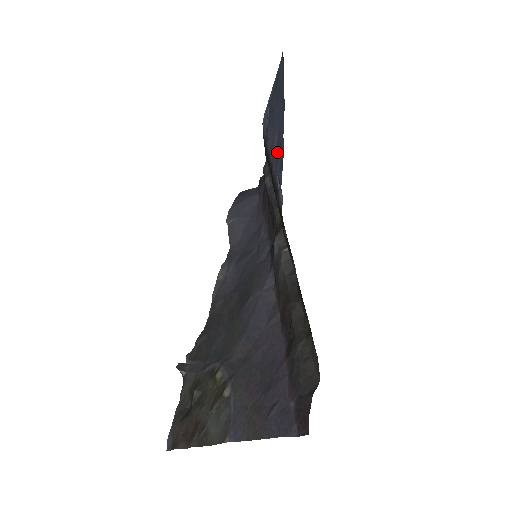
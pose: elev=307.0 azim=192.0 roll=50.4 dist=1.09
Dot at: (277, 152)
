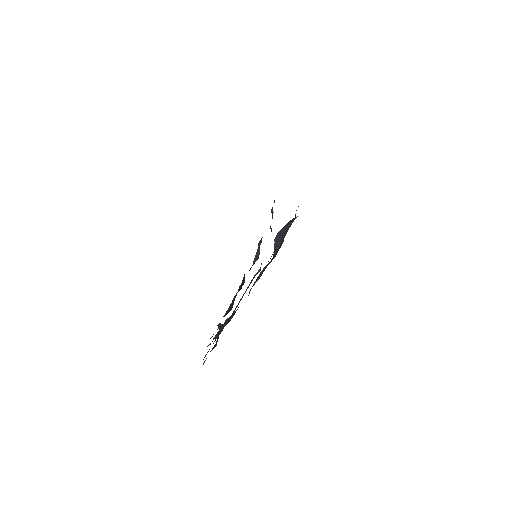
Dot at: occluded
